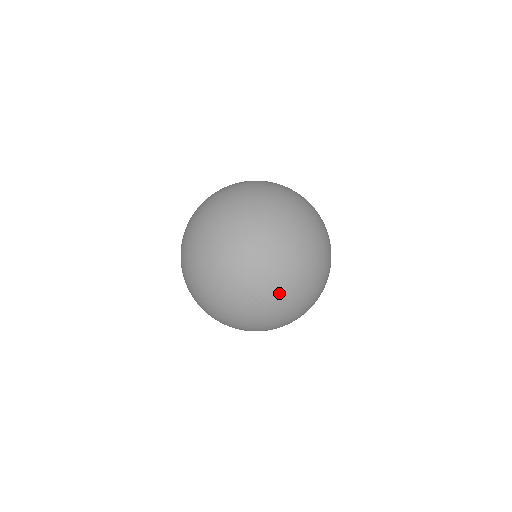
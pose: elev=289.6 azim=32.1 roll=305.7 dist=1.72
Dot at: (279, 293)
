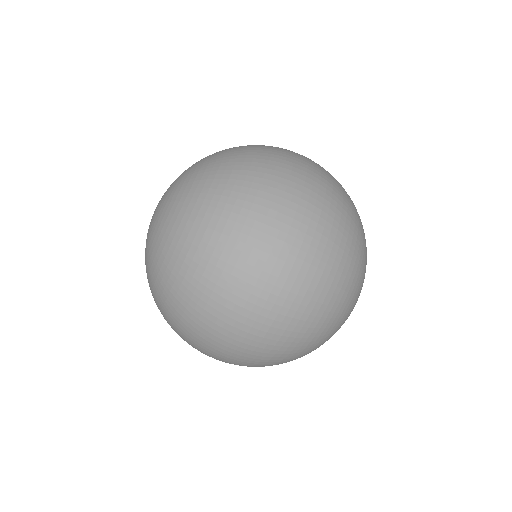
Dot at: (272, 297)
